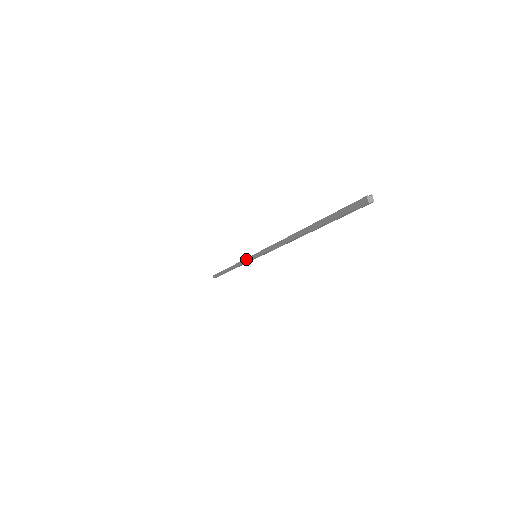
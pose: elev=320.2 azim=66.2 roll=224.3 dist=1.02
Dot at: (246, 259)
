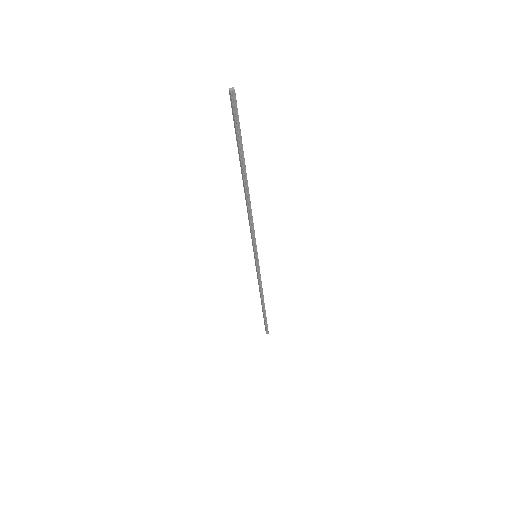
Dot at: (256, 269)
